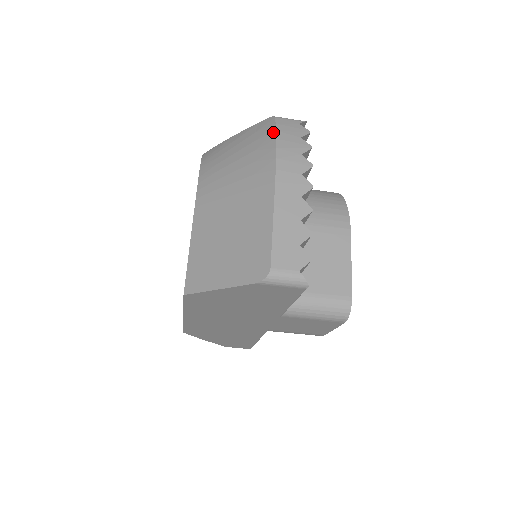
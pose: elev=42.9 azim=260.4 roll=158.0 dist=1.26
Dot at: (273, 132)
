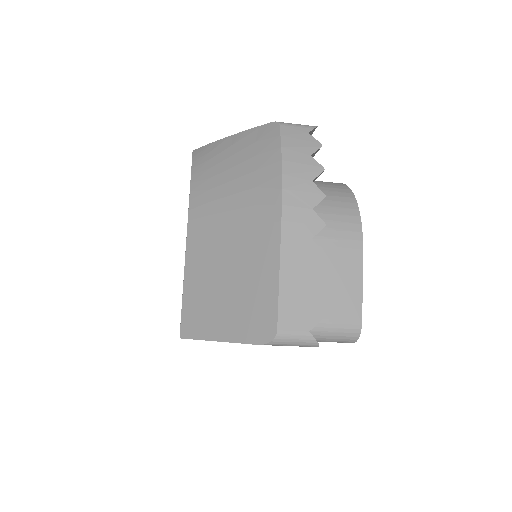
Dot at: (278, 149)
